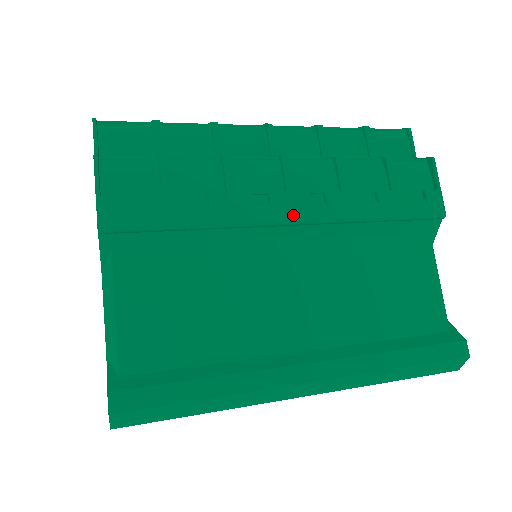
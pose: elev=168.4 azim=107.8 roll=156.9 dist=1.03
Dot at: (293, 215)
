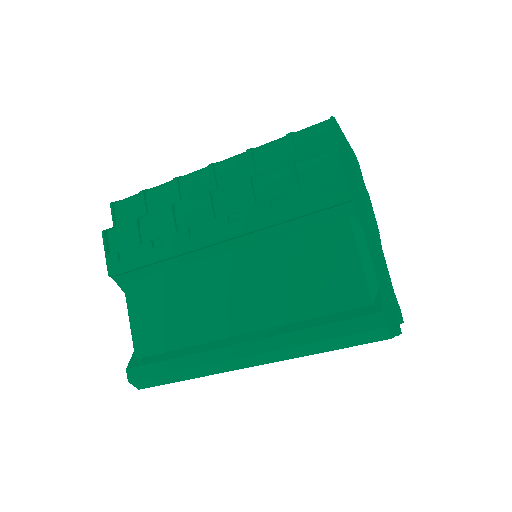
Dot at: (216, 236)
